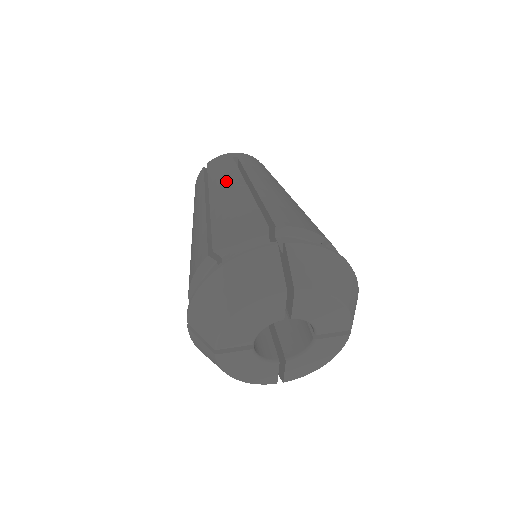
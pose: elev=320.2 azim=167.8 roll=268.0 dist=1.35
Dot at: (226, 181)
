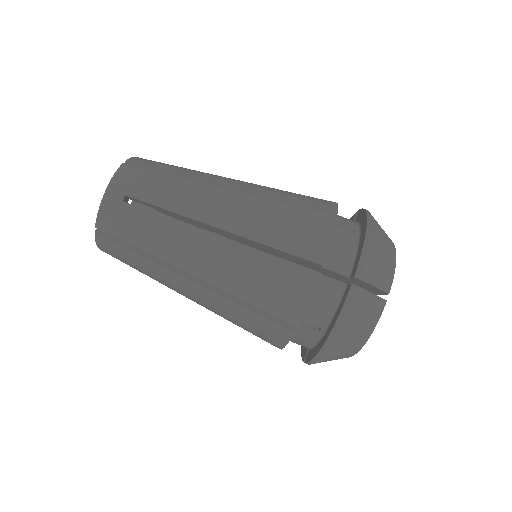
Dot at: (182, 246)
